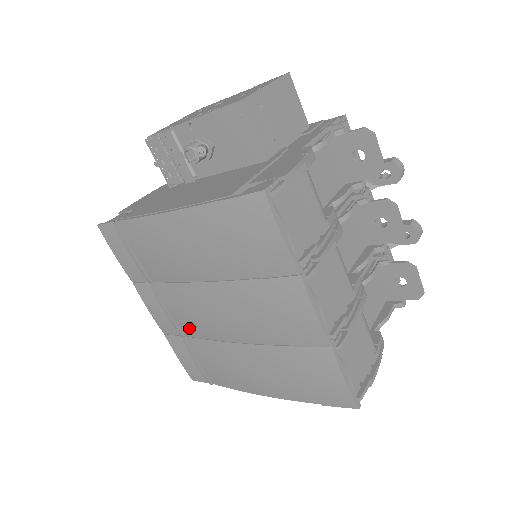
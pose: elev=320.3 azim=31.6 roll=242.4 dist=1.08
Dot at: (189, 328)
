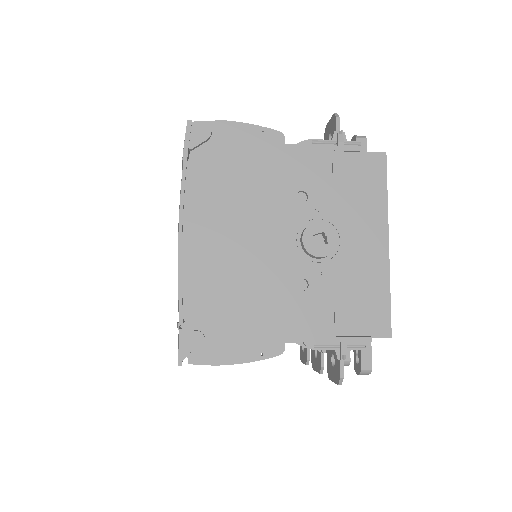
Dot at: occluded
